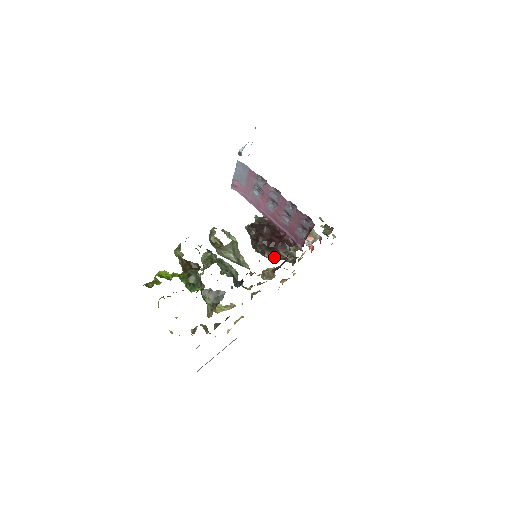
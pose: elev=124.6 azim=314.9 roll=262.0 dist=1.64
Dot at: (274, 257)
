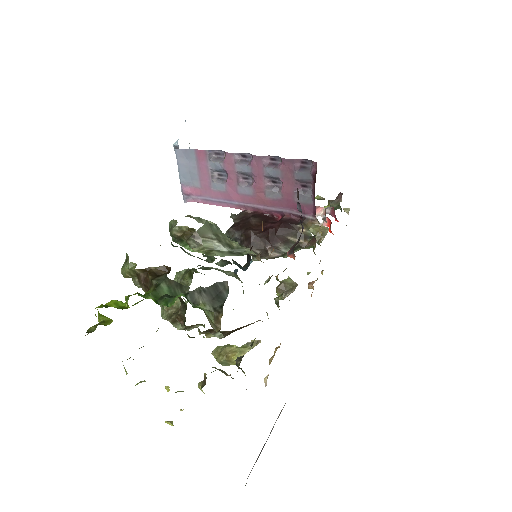
Dot at: (282, 252)
